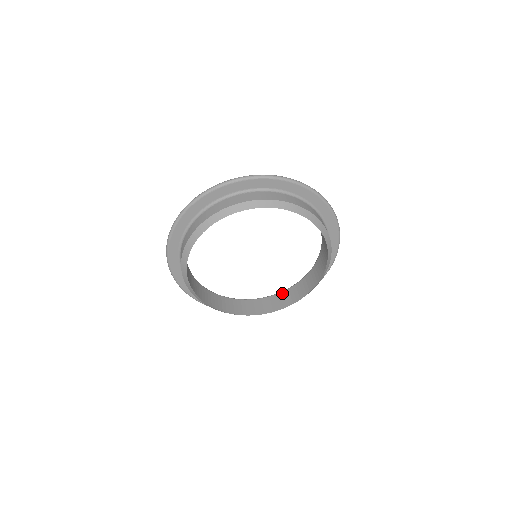
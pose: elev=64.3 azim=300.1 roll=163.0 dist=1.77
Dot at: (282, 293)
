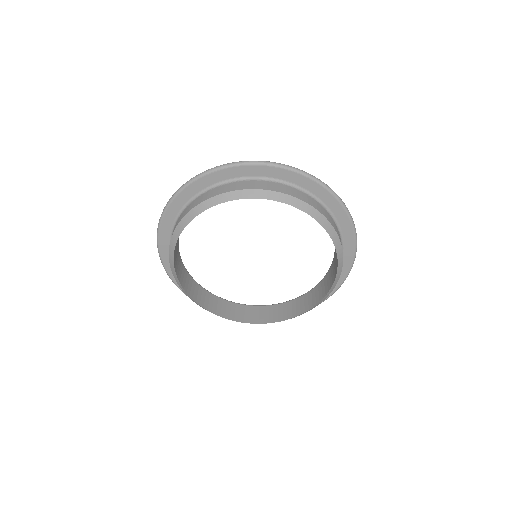
Dot at: (251, 307)
